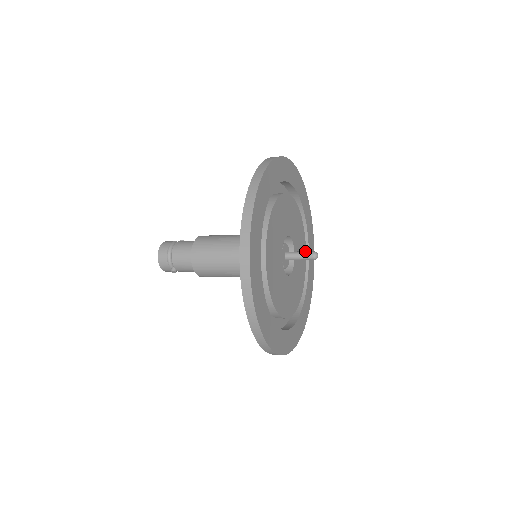
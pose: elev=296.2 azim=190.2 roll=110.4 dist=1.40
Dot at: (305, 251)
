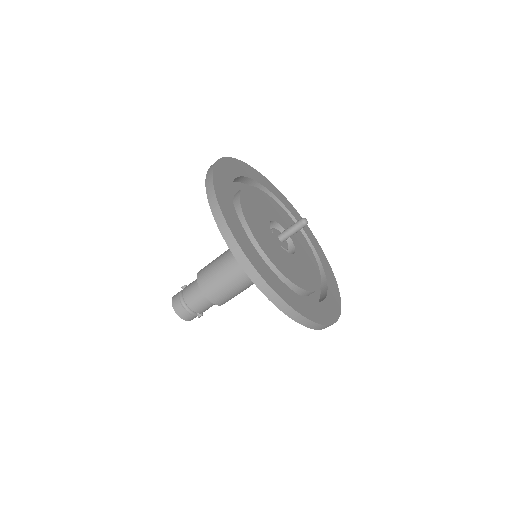
Dot at: (293, 224)
